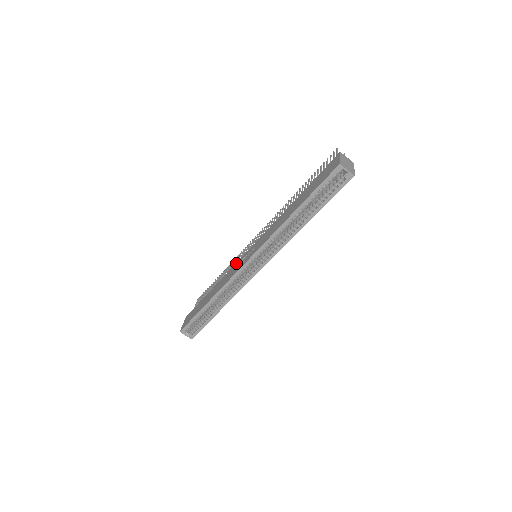
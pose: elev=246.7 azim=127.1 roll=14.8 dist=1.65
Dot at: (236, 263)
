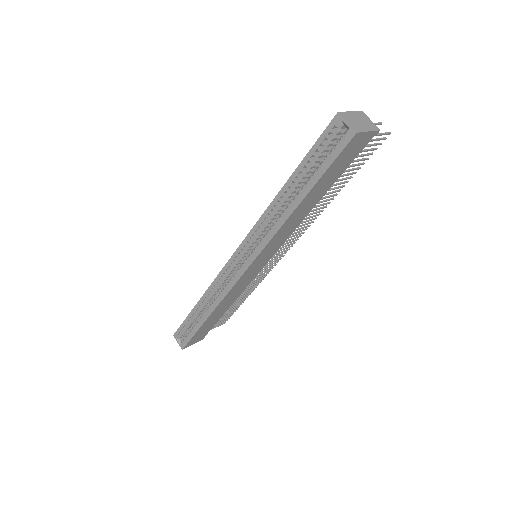
Dot at: occluded
